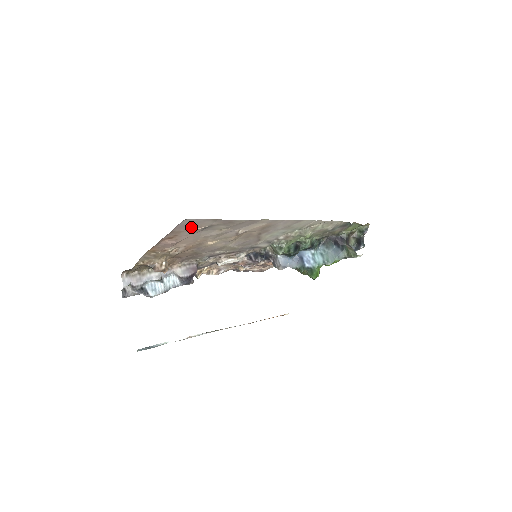
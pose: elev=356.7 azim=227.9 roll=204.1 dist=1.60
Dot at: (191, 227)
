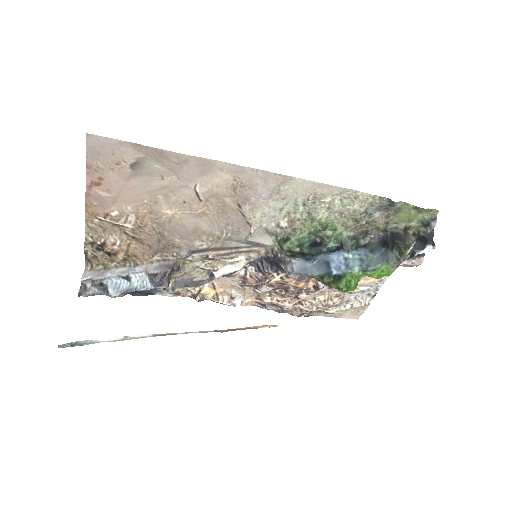
Dot at: (111, 160)
